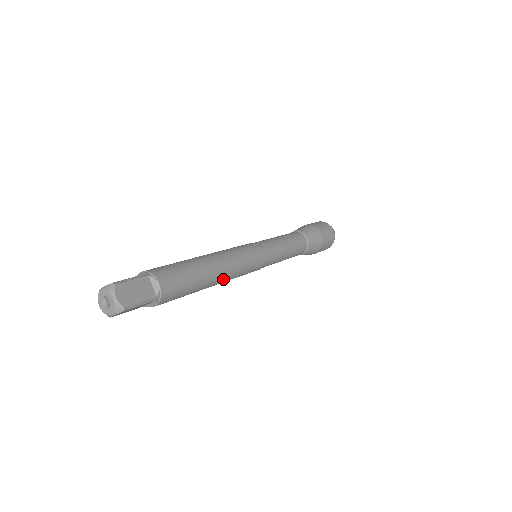
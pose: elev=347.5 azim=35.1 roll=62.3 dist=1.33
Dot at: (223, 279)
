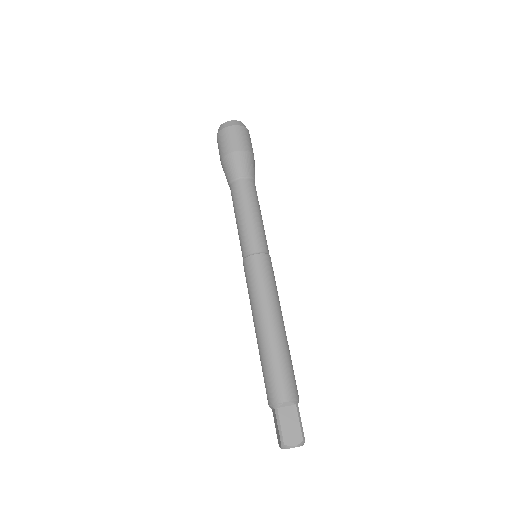
Dot at: occluded
